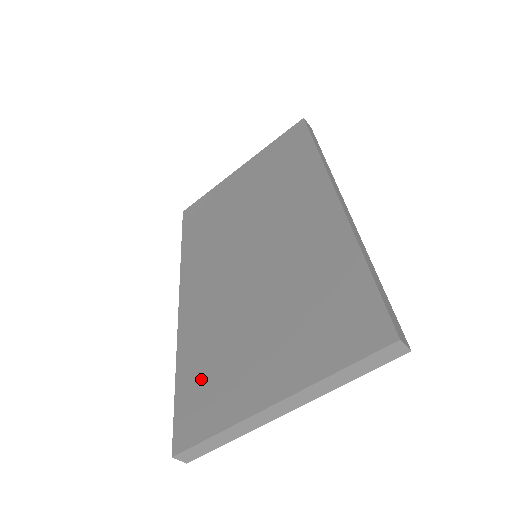
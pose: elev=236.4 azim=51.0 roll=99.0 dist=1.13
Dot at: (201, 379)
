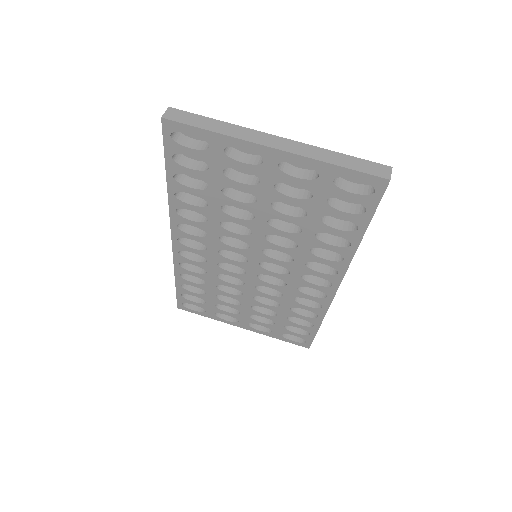
Dot at: occluded
